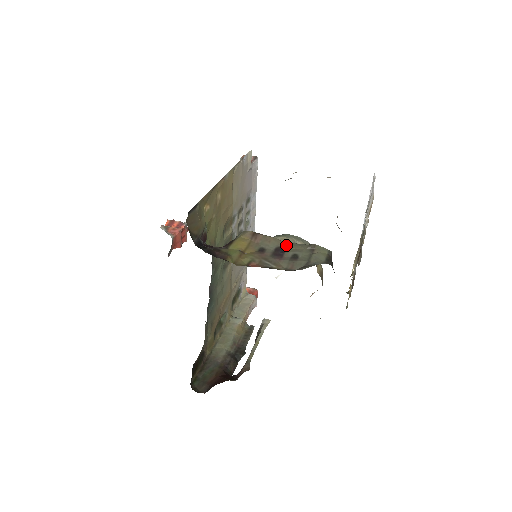
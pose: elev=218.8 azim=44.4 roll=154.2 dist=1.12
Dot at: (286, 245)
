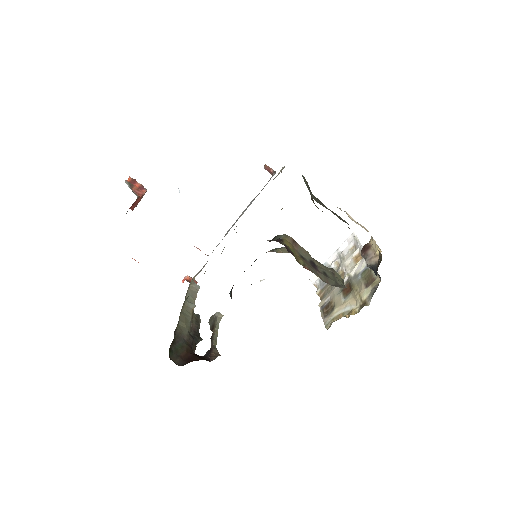
Dot at: (315, 261)
